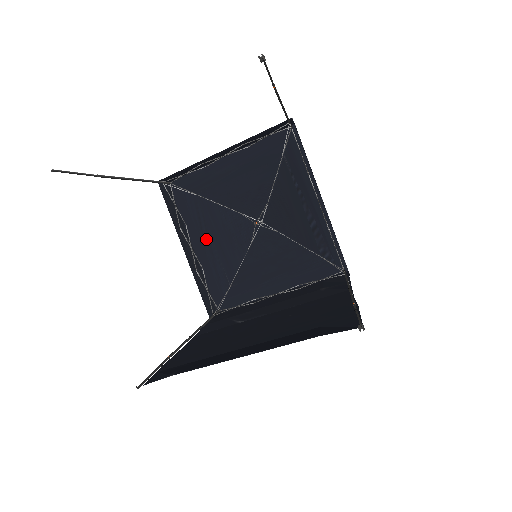
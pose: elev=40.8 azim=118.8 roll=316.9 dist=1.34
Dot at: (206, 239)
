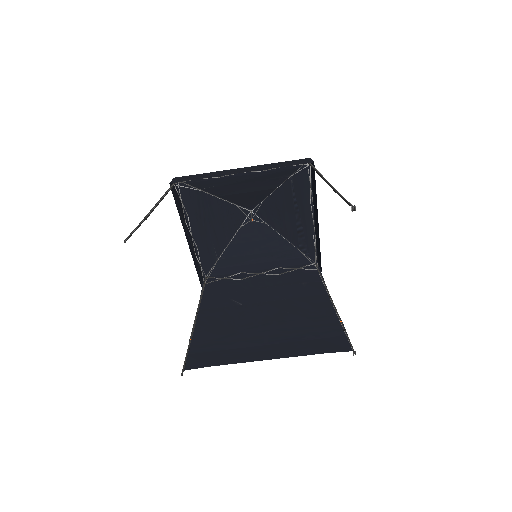
Dot at: (203, 225)
